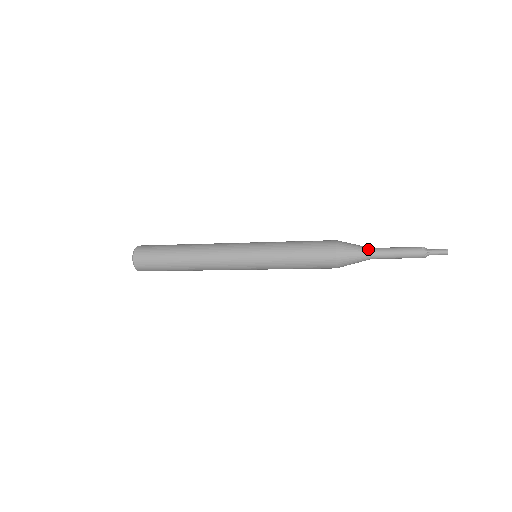
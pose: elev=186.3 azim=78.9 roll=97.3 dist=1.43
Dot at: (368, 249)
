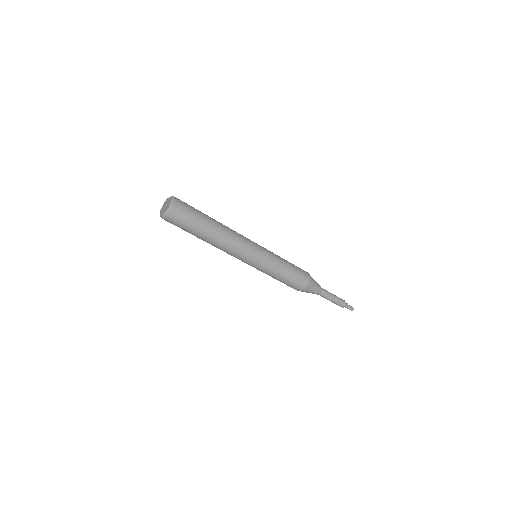
Dot at: (321, 288)
